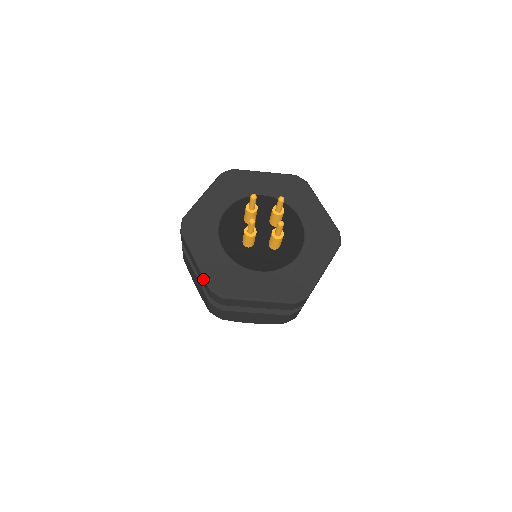
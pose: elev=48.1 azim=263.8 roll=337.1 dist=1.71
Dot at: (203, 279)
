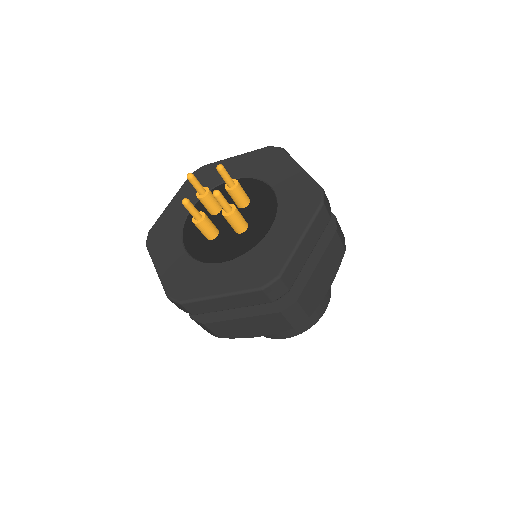
Dot at: occluded
